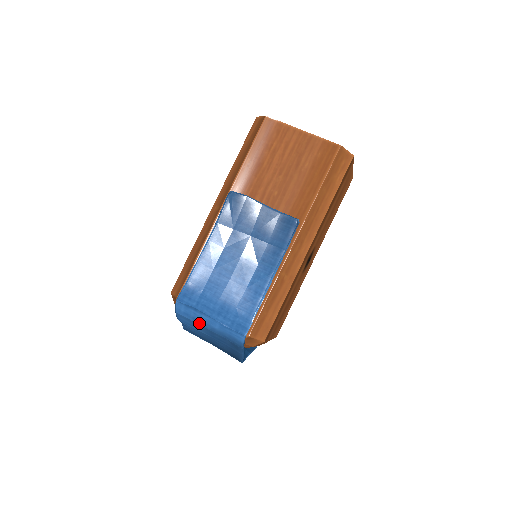
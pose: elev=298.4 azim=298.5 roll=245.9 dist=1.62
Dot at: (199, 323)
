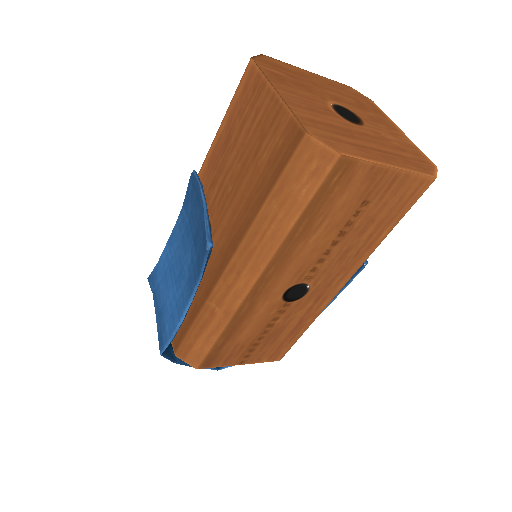
Dot at: occluded
